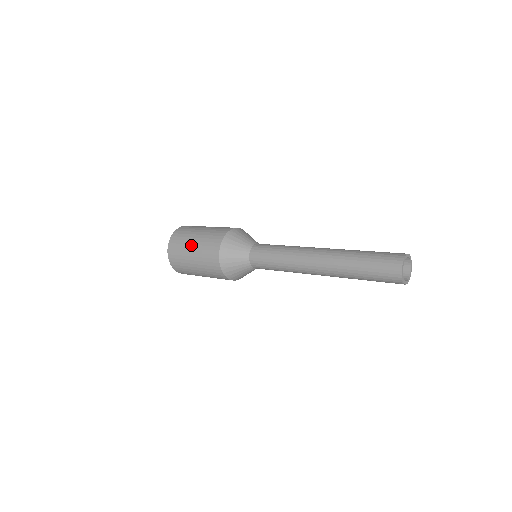
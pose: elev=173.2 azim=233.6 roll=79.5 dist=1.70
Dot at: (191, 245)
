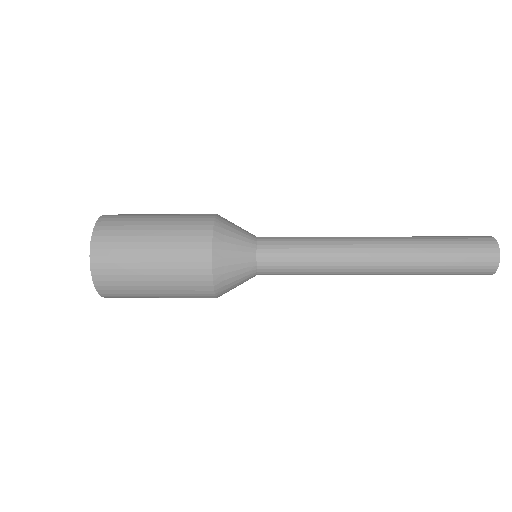
Dot at: (154, 216)
